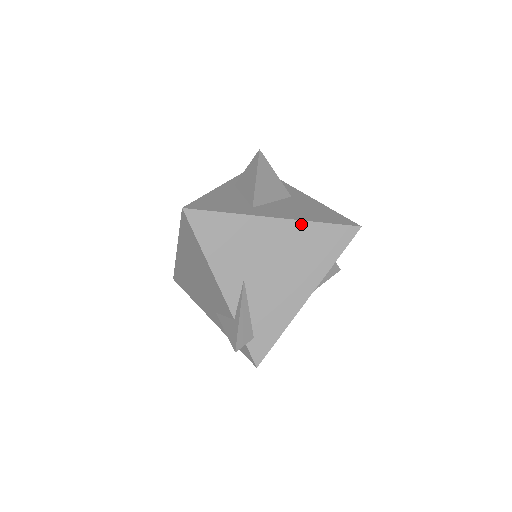
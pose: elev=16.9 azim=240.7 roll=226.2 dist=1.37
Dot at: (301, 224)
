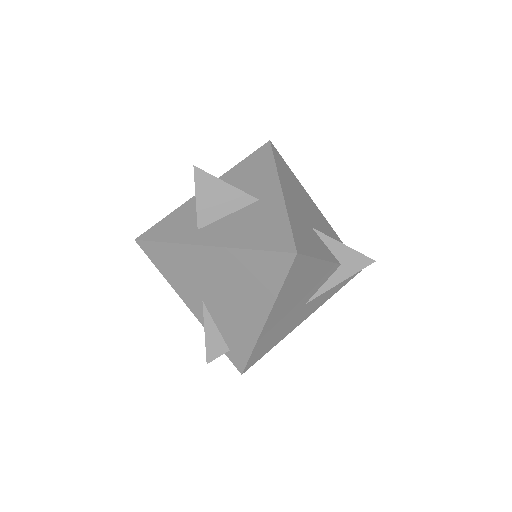
Dot at: (232, 251)
